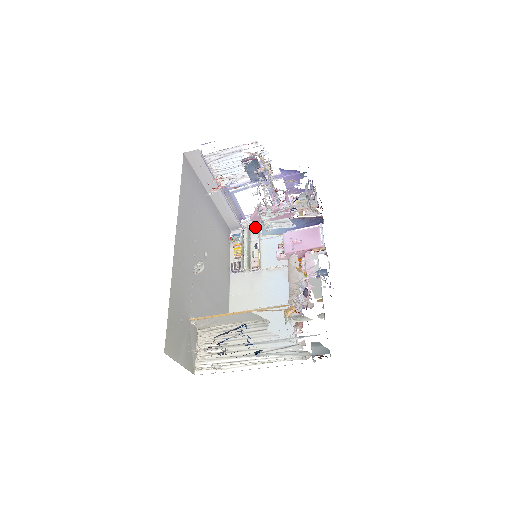
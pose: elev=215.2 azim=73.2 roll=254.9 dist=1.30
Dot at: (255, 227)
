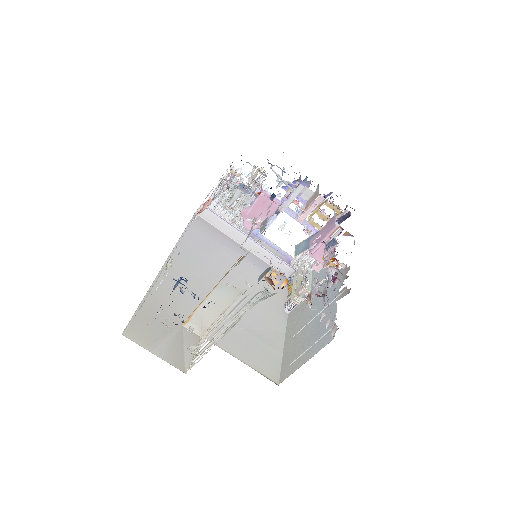
Dot at: (304, 262)
